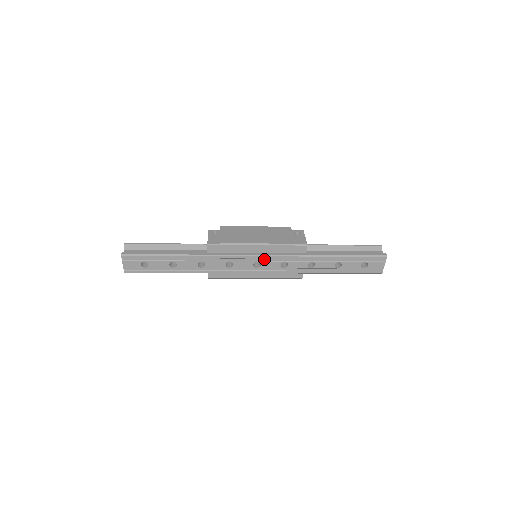
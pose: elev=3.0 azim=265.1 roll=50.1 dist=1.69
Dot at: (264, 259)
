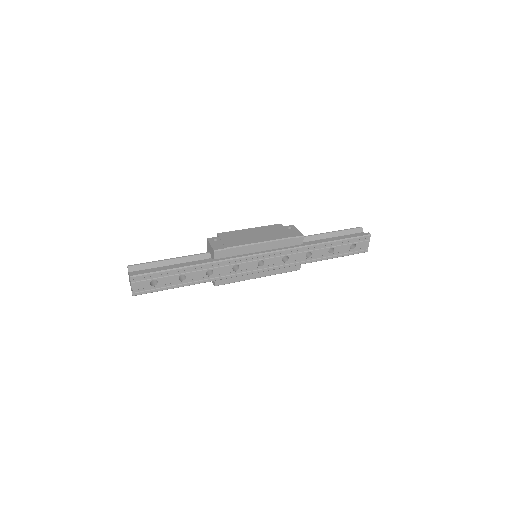
Dot at: (267, 256)
